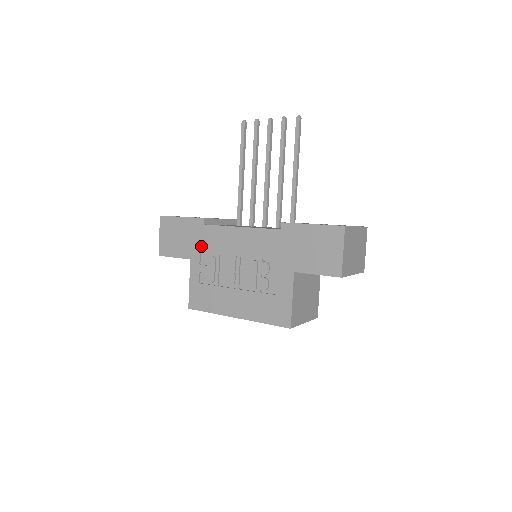
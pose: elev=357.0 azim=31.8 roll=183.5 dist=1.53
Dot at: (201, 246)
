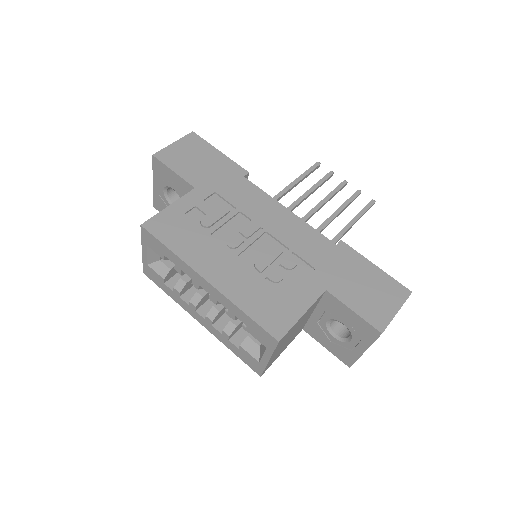
Dot at: (222, 188)
